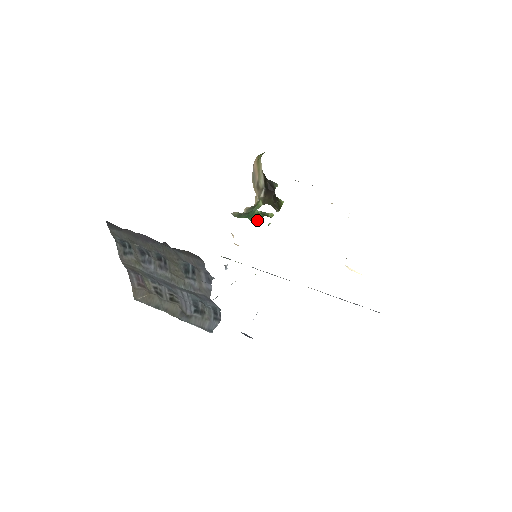
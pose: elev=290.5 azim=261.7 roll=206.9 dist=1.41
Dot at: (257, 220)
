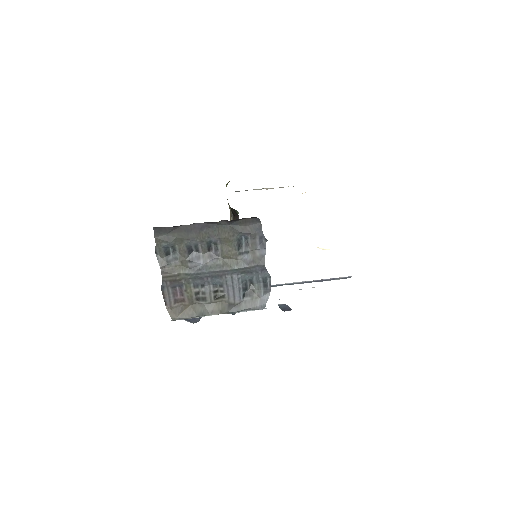
Dot at: occluded
